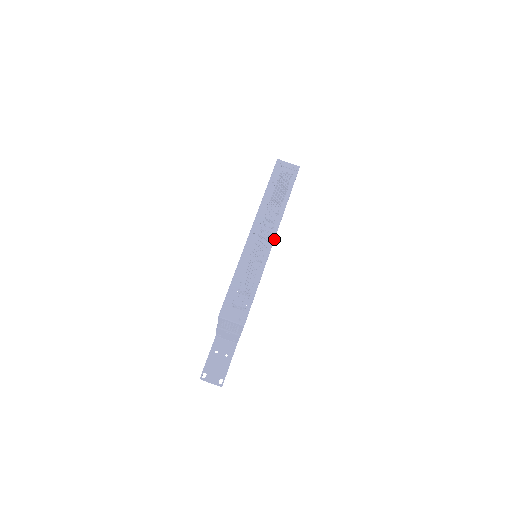
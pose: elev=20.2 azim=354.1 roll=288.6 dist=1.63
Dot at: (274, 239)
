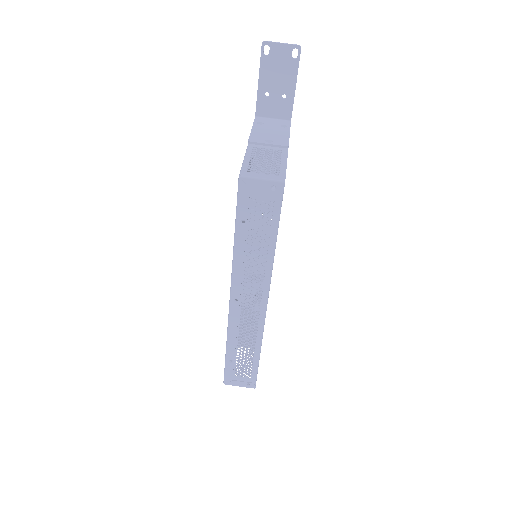
Dot at: (267, 301)
